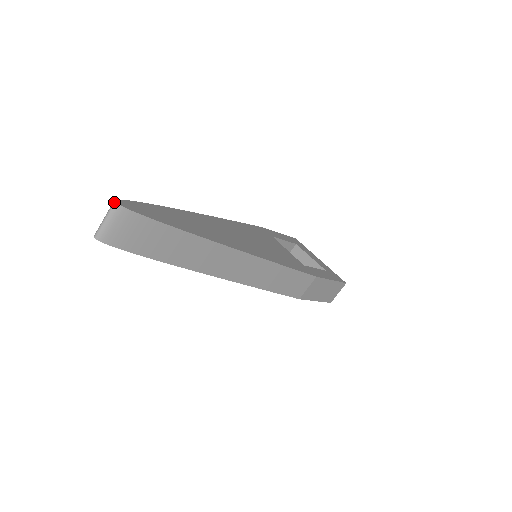
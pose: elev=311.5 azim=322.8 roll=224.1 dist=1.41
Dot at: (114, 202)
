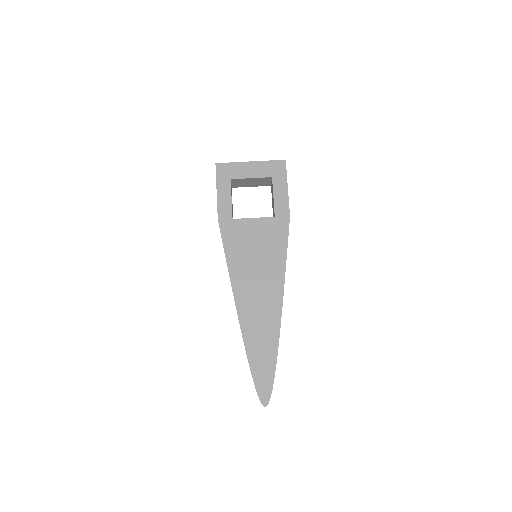
Dot at: occluded
